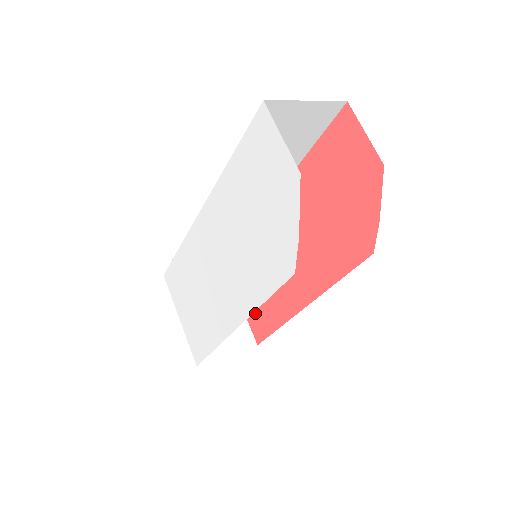
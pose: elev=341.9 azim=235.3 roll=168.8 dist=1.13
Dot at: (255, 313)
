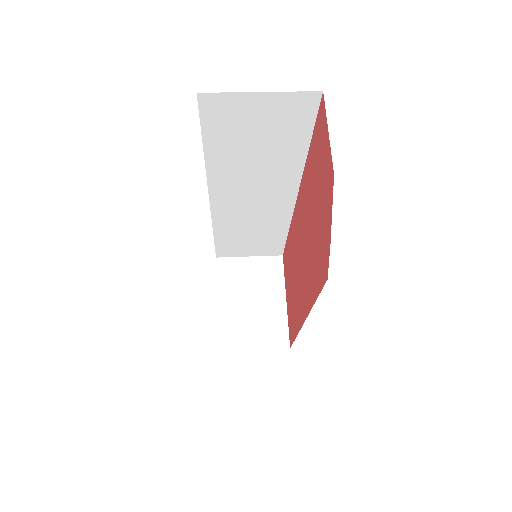
Dot at: (290, 315)
